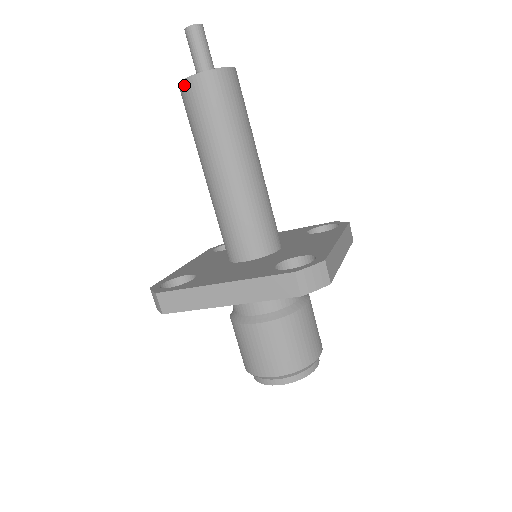
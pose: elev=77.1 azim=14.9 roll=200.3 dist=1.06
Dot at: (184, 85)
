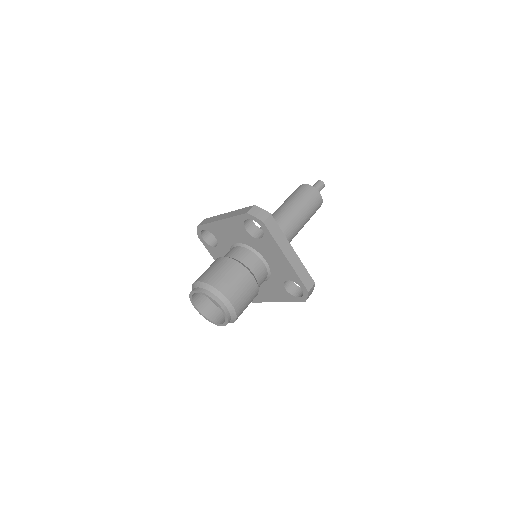
Dot at: occluded
